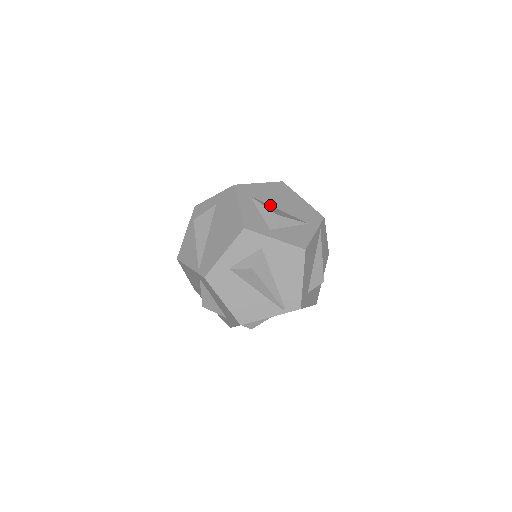
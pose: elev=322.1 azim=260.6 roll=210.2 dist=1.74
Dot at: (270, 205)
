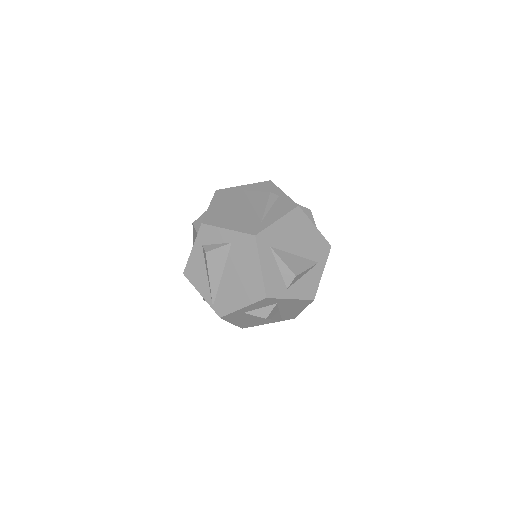
Dot at: (287, 252)
